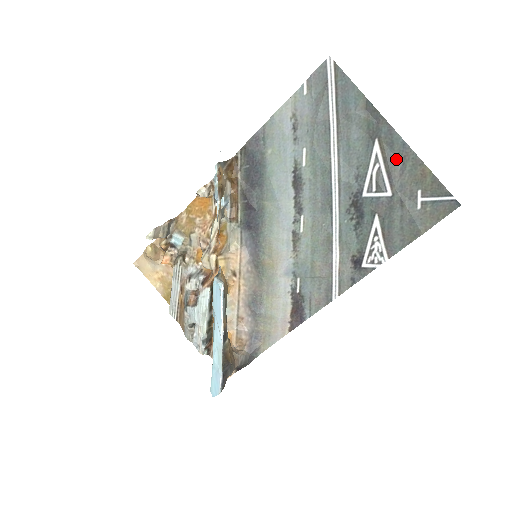
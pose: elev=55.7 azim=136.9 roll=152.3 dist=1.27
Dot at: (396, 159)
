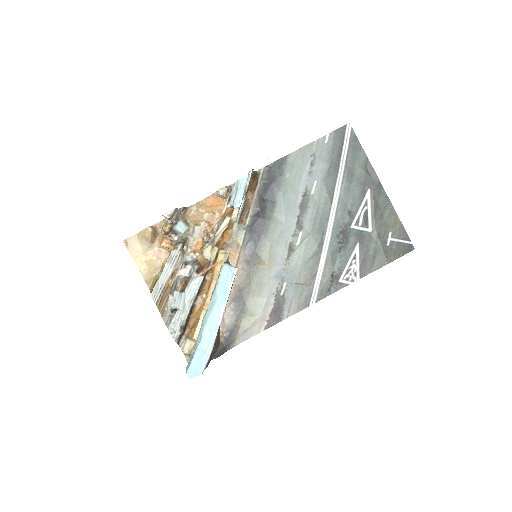
Dot at: (379, 206)
